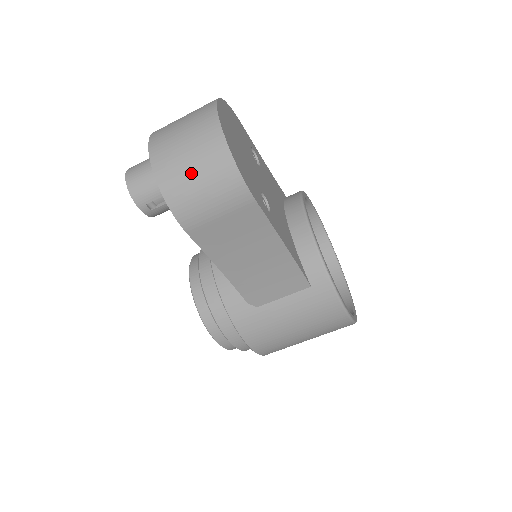
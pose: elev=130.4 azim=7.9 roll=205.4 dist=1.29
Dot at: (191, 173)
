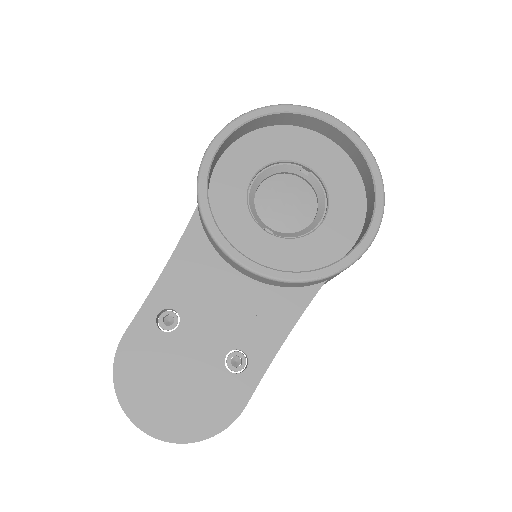
Dot at: occluded
